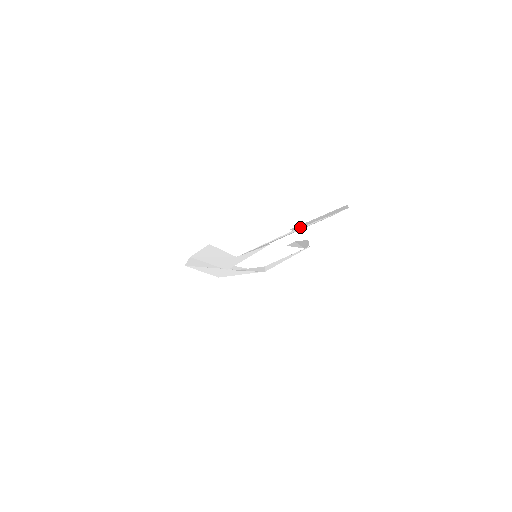
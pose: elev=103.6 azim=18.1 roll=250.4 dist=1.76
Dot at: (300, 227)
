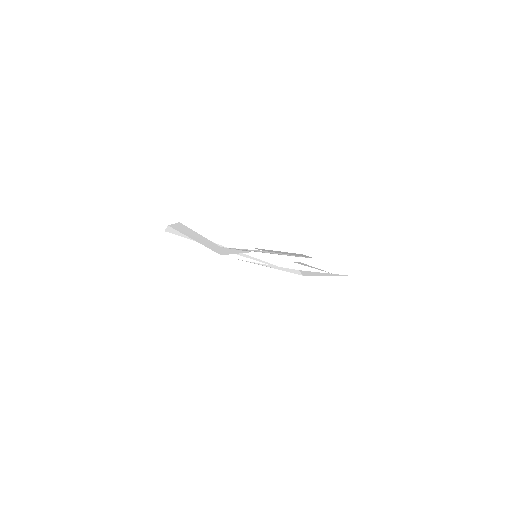
Dot at: (269, 251)
